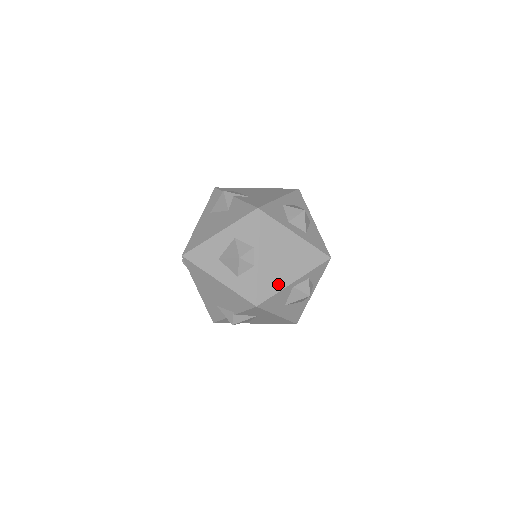
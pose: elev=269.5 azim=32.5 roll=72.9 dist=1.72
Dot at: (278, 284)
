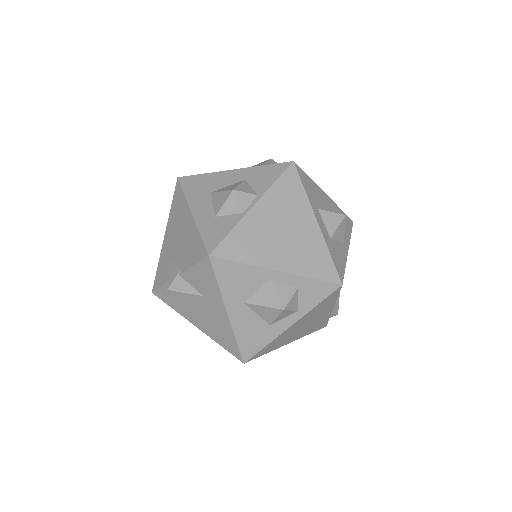
Dot at: (255, 255)
